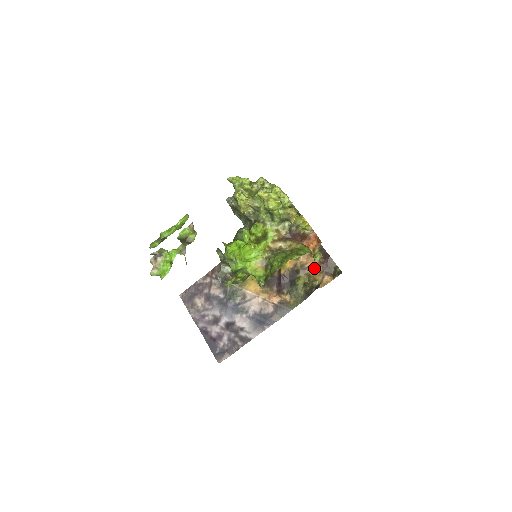
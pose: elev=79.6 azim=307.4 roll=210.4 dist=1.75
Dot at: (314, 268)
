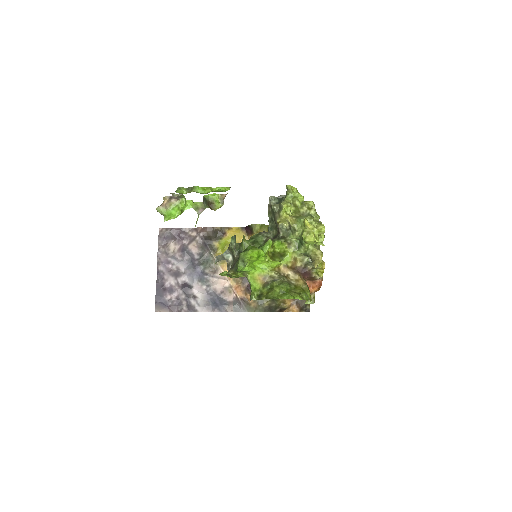
Dot at: occluded
